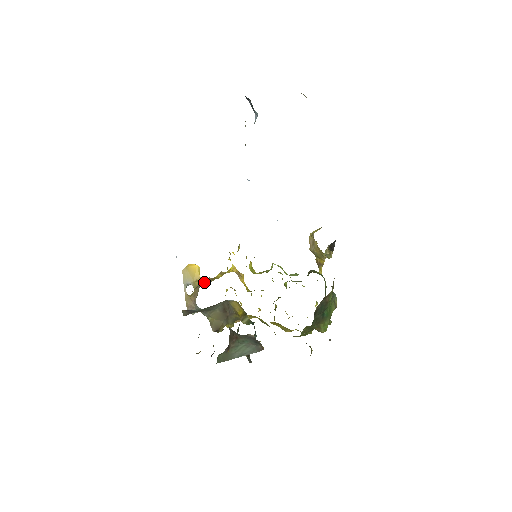
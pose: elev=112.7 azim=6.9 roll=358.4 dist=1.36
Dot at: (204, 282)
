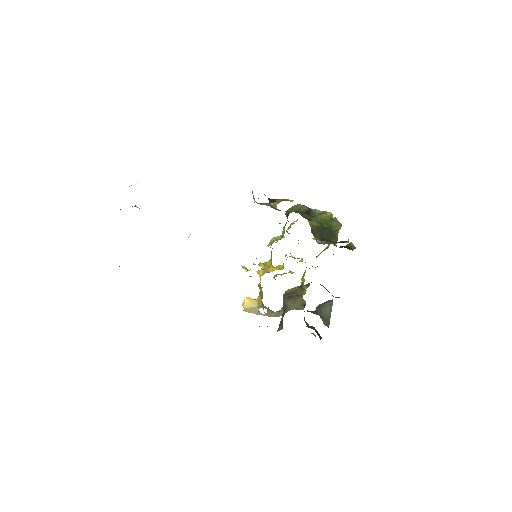
Dot at: occluded
